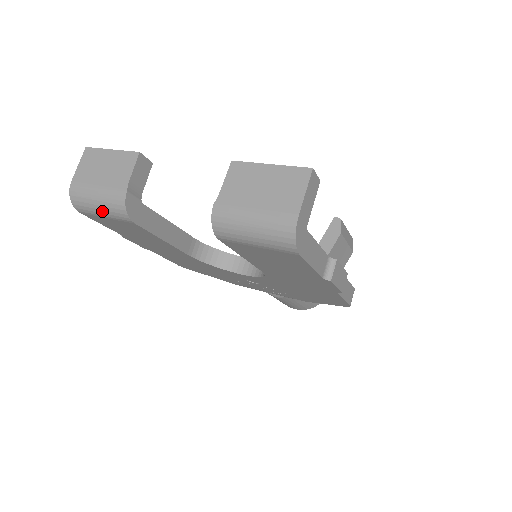
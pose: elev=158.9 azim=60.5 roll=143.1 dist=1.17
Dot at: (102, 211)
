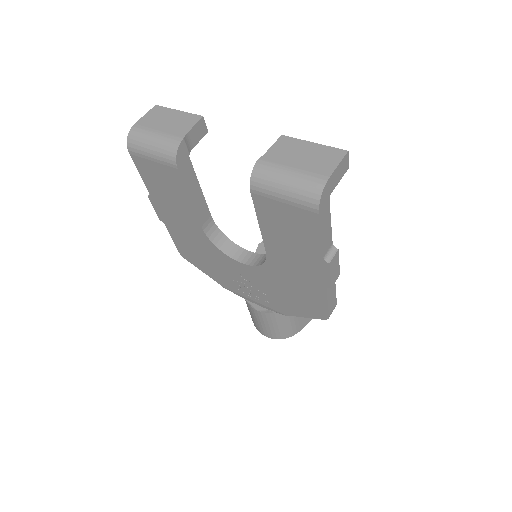
Dot at: (153, 152)
